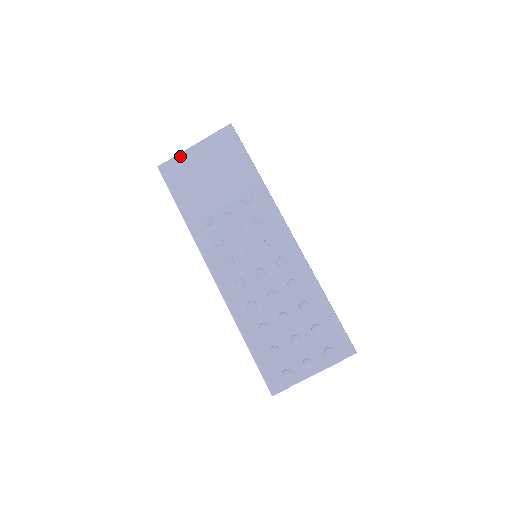
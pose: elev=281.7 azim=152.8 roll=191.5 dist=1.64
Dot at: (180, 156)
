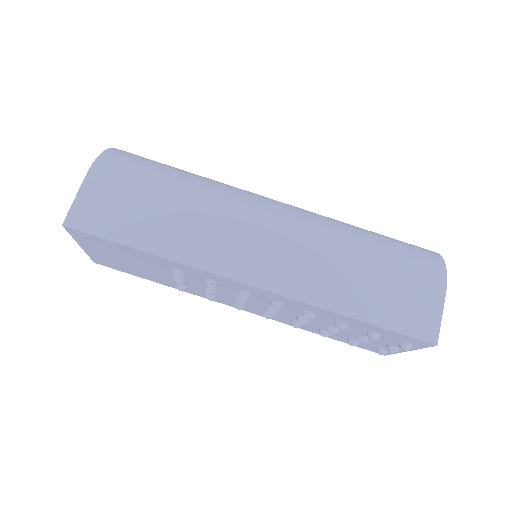
Dot at: (89, 255)
